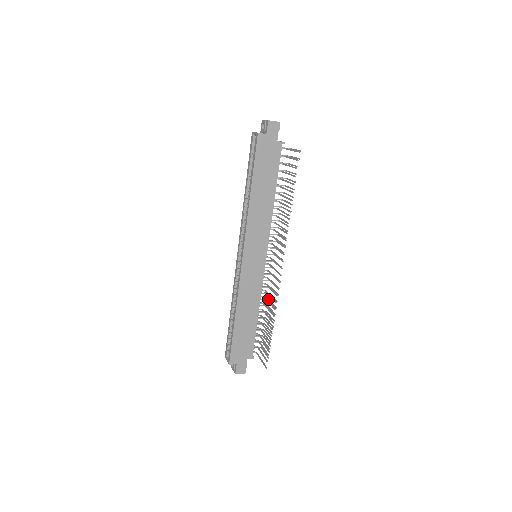
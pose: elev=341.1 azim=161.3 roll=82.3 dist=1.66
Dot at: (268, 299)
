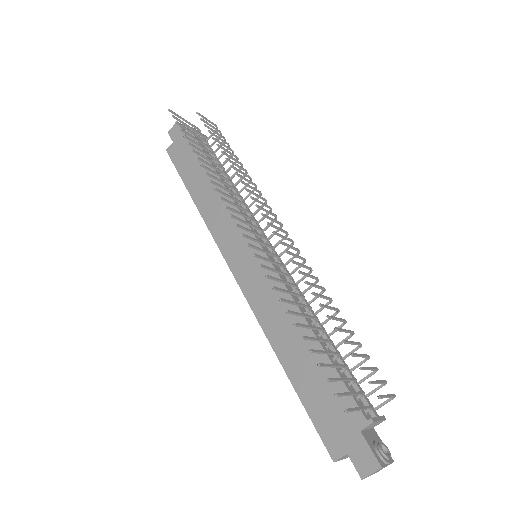
Dot at: (329, 299)
